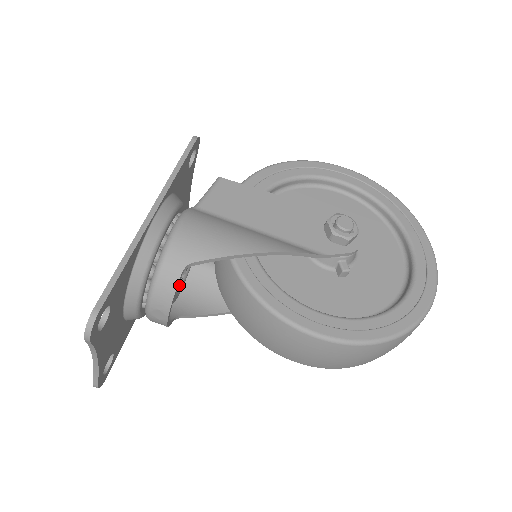
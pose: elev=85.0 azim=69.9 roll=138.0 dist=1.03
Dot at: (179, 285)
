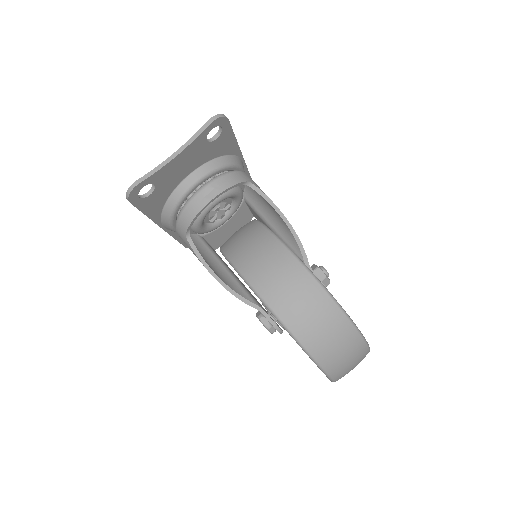
Dot at: (203, 223)
